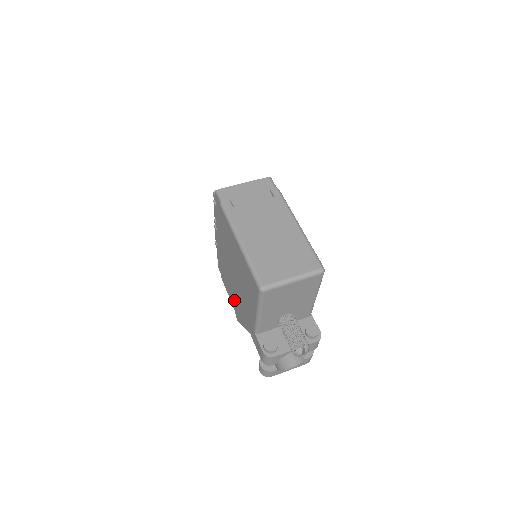
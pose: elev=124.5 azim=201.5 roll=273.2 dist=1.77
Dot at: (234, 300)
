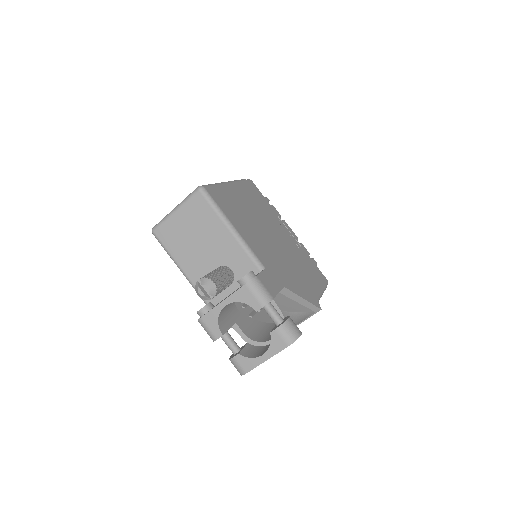
Dot at: occluded
